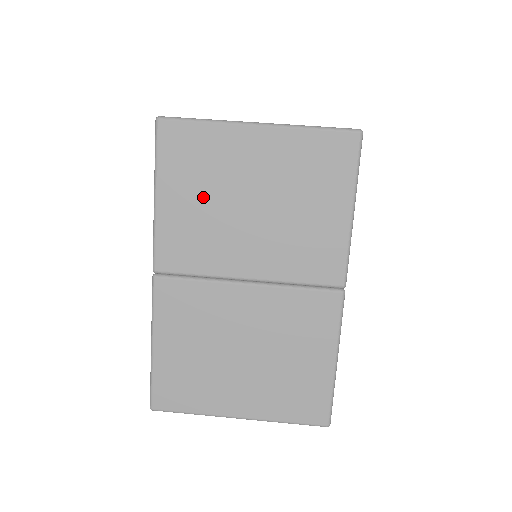
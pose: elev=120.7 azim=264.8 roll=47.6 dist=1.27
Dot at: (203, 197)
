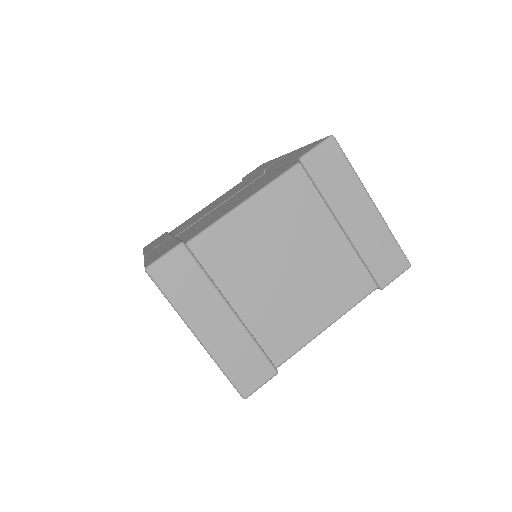
Dot at: occluded
